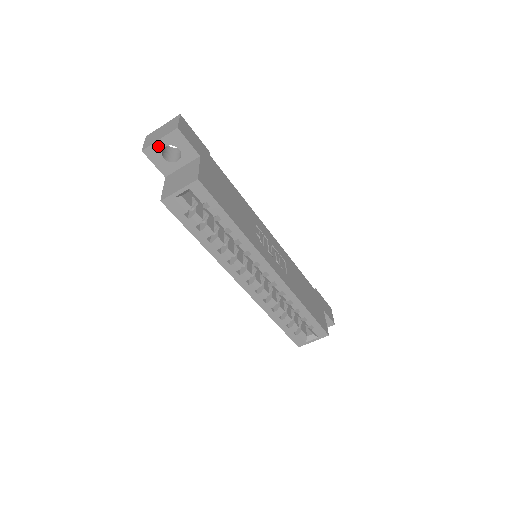
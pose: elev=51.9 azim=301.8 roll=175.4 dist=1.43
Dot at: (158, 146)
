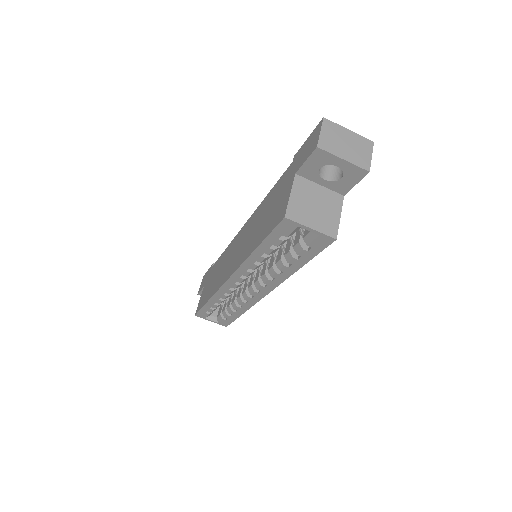
Dot at: (334, 160)
